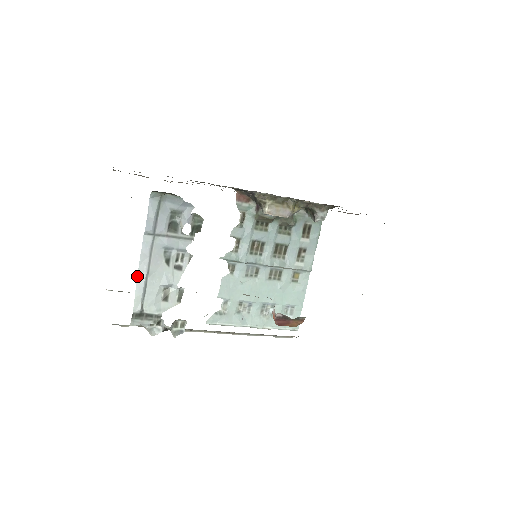
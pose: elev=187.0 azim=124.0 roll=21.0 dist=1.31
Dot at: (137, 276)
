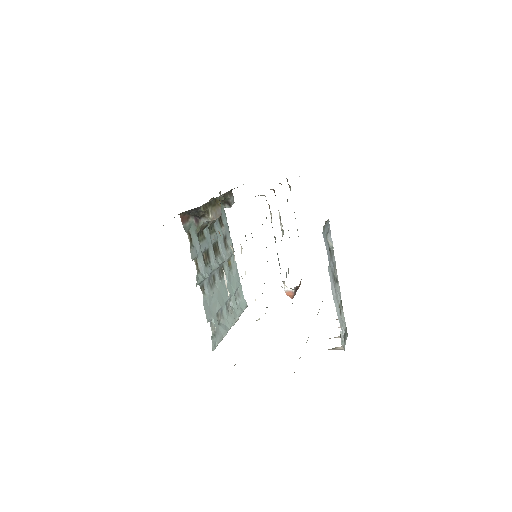
Dot at: occluded
